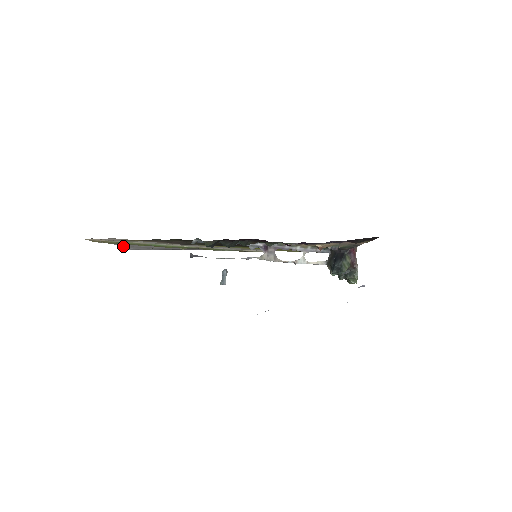
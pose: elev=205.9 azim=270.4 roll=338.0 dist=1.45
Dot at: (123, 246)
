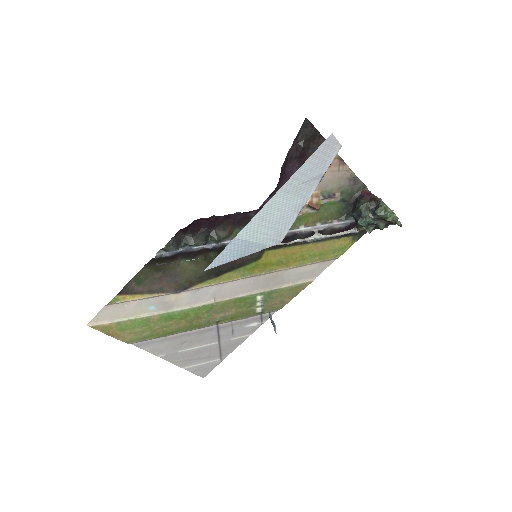
Dot at: (176, 362)
